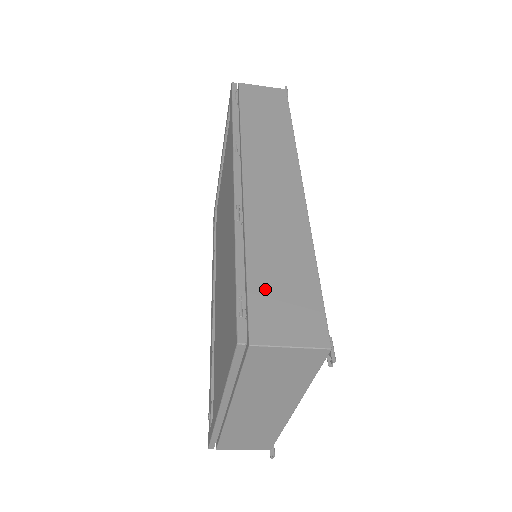
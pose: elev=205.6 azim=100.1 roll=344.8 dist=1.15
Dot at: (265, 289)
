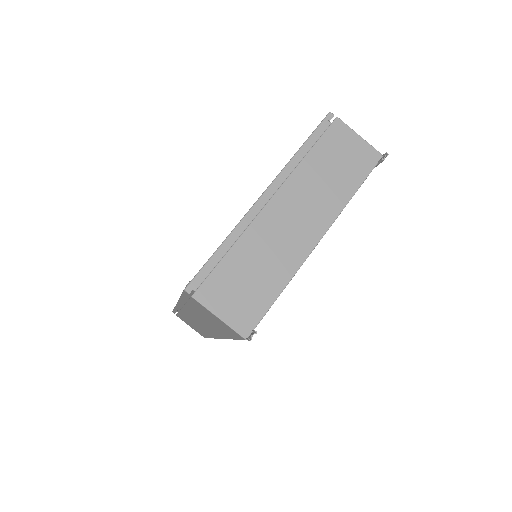
Dot at: occluded
